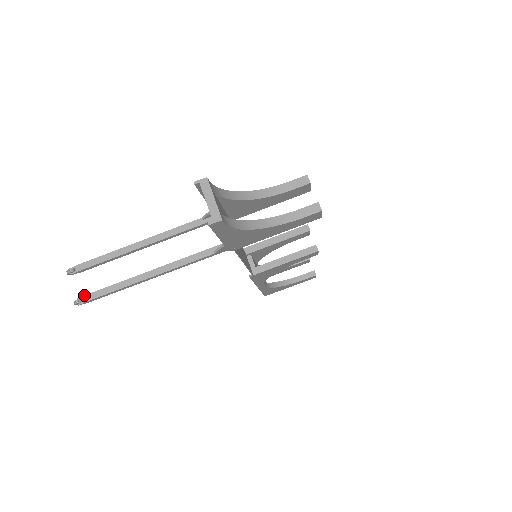
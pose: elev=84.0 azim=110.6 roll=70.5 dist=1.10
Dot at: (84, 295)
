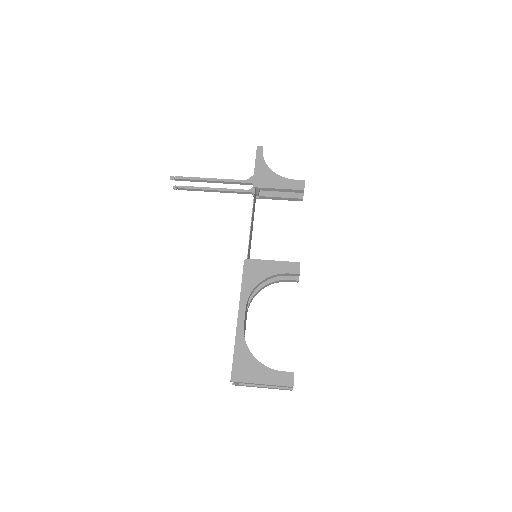
Dot at: (177, 178)
